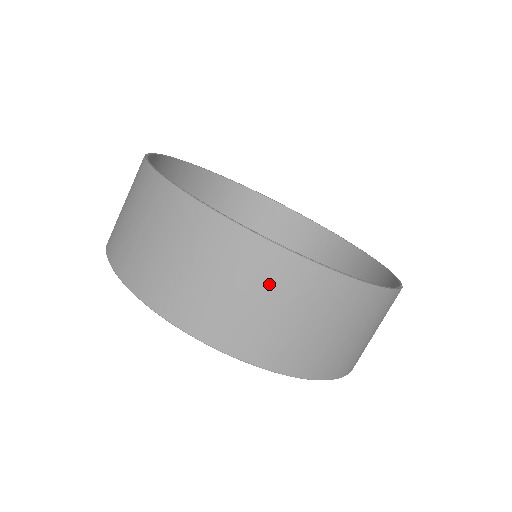
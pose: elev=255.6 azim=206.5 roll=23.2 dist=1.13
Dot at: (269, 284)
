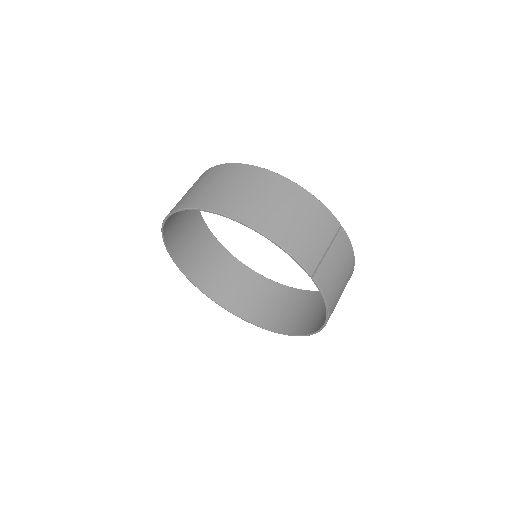
Dot at: (236, 178)
